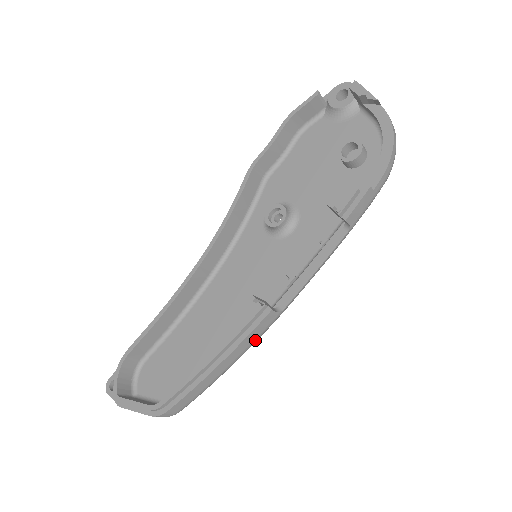
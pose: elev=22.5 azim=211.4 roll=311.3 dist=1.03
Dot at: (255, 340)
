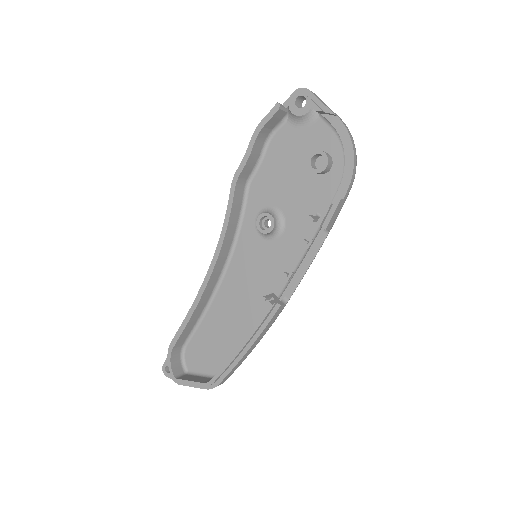
Dot at: (271, 325)
